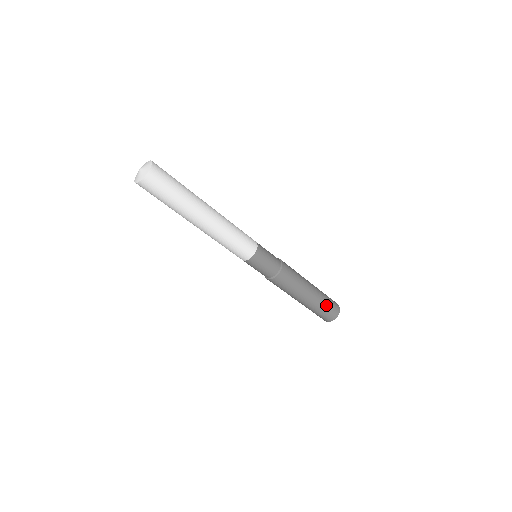
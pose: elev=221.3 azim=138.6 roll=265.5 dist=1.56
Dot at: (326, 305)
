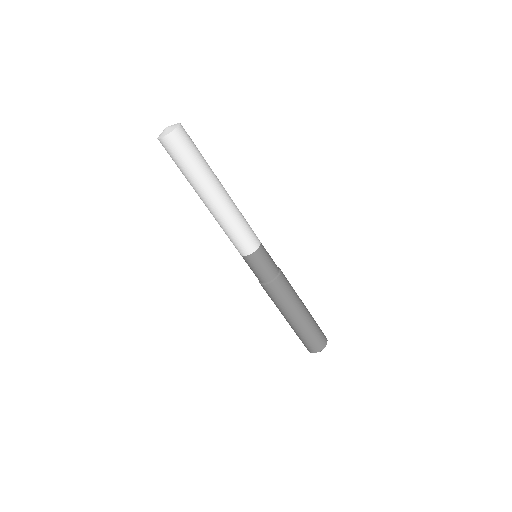
Dot at: (316, 323)
